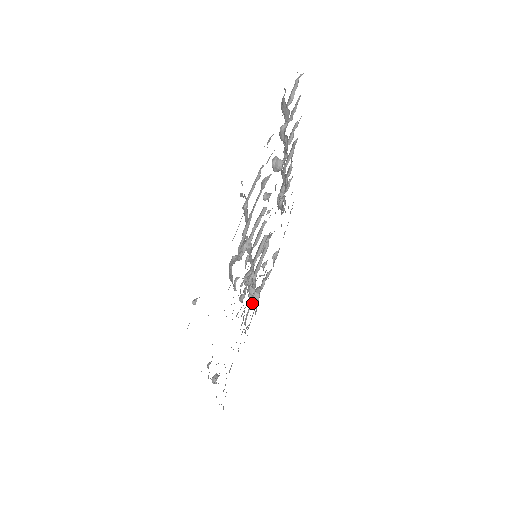
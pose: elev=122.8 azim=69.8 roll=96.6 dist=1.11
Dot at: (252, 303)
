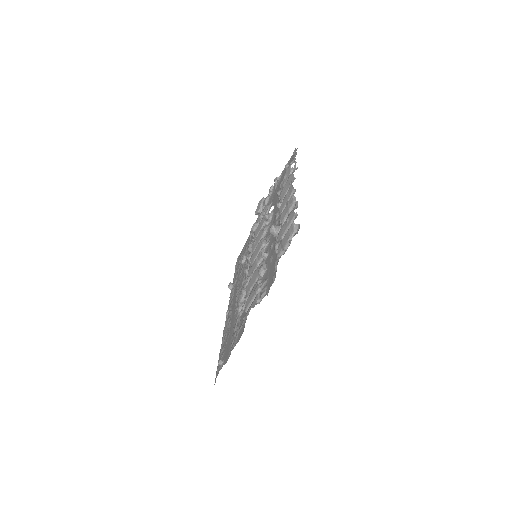
Dot at: (256, 214)
